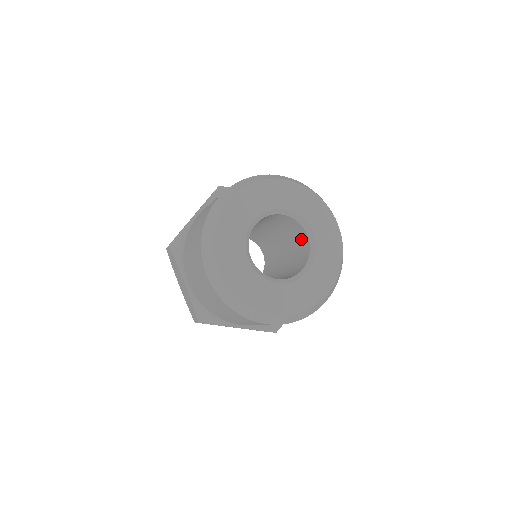
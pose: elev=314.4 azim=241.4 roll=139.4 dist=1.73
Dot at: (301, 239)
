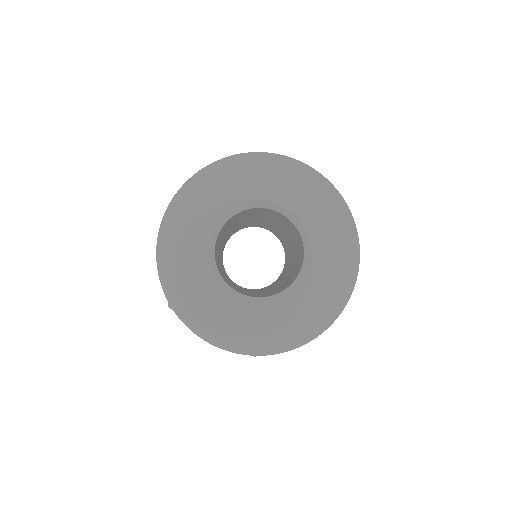
Dot at: (301, 254)
